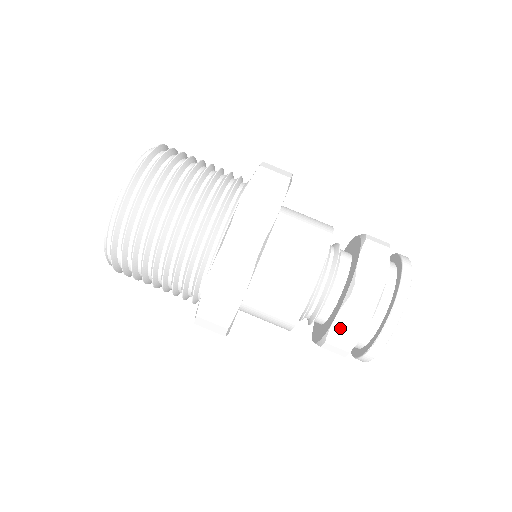
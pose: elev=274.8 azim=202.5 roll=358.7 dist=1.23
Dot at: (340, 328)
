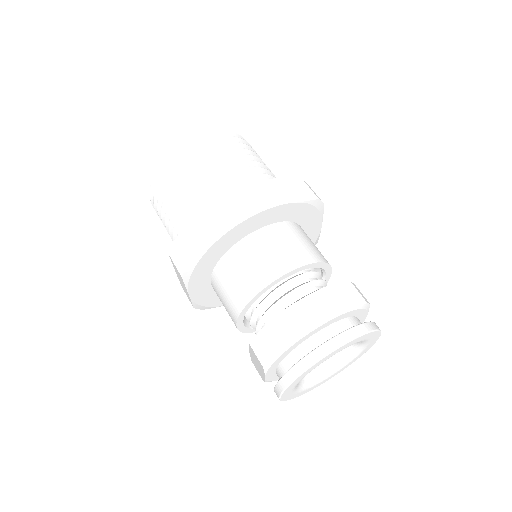
Dot at: (254, 360)
